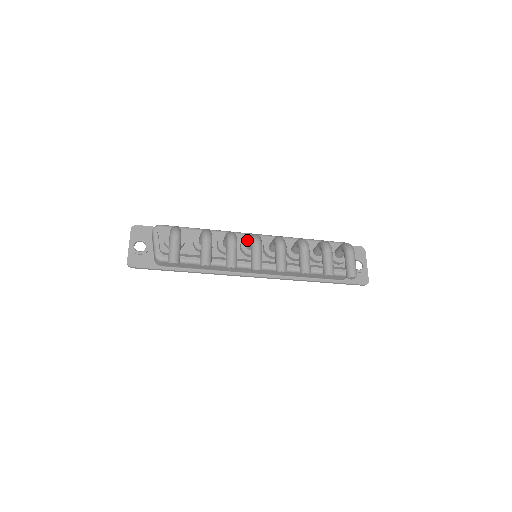
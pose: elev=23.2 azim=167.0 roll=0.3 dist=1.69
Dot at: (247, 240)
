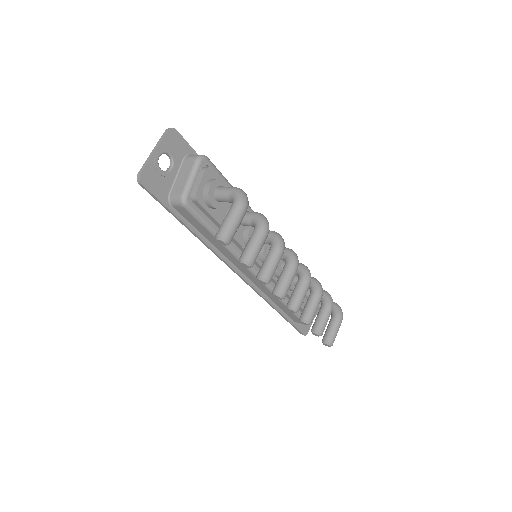
Dot at: occluded
